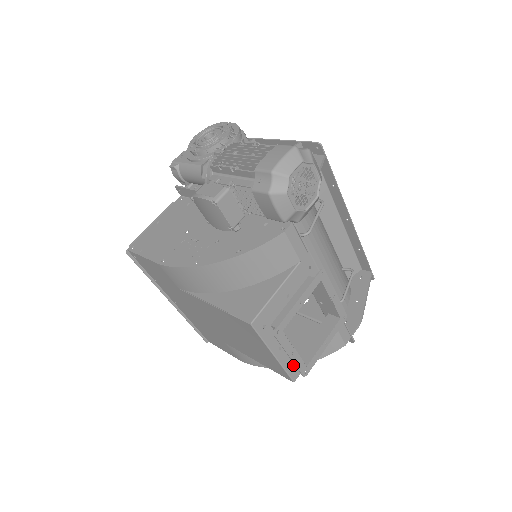
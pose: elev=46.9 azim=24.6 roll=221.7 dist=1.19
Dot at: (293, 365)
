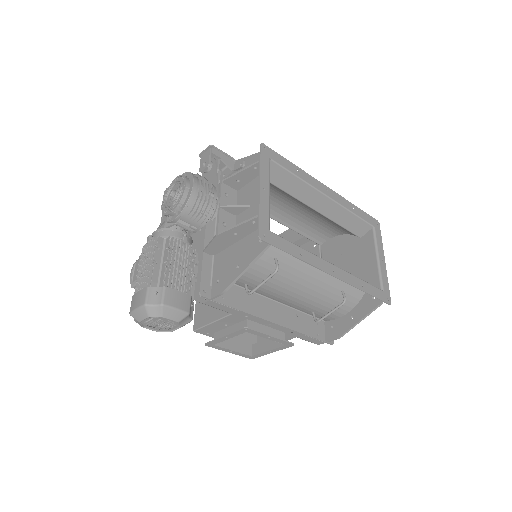
Dot at: (251, 346)
